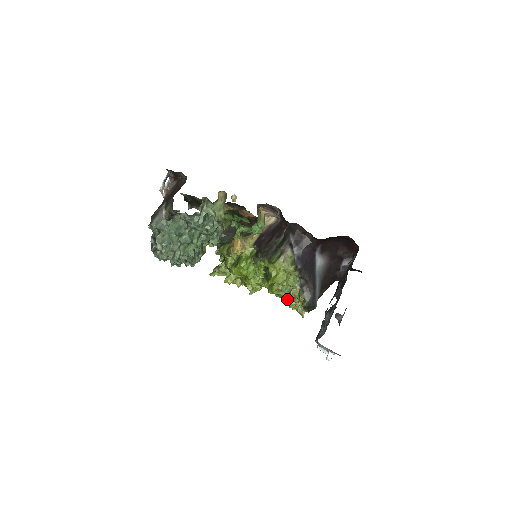
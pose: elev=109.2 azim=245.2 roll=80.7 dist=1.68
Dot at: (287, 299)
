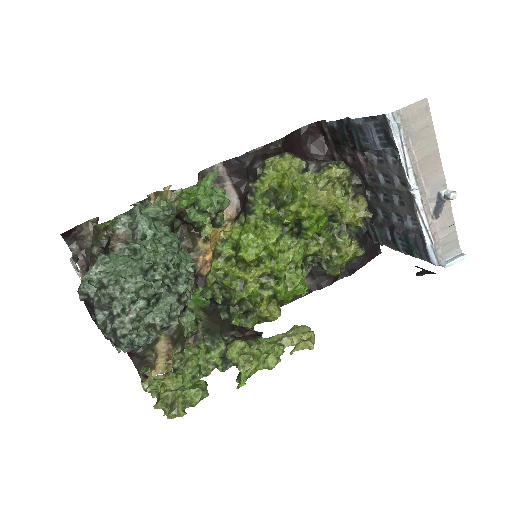
Dot at: (324, 190)
